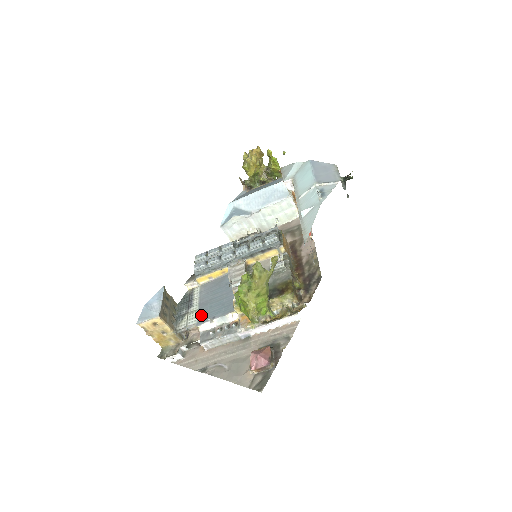
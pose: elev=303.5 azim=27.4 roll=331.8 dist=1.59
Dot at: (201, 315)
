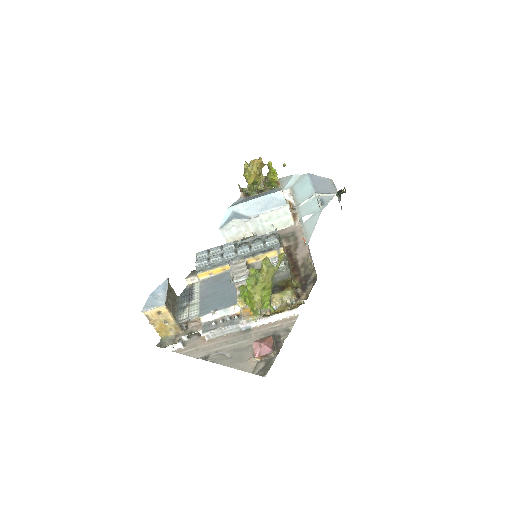
Dot at: (203, 307)
